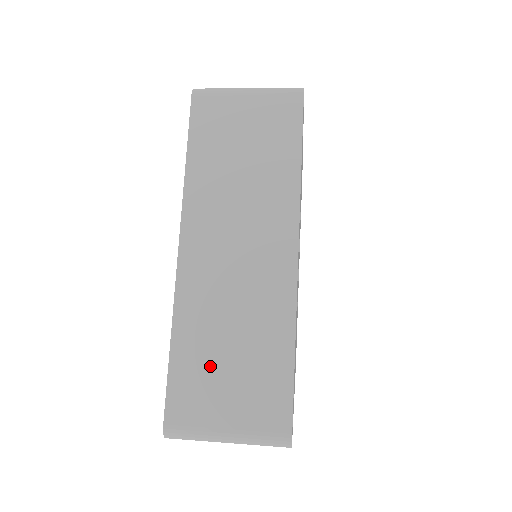
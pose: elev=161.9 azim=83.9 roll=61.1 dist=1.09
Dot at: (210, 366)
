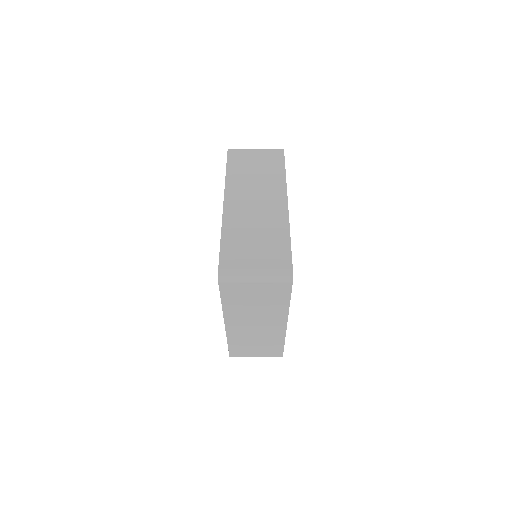
Dot at: (244, 244)
